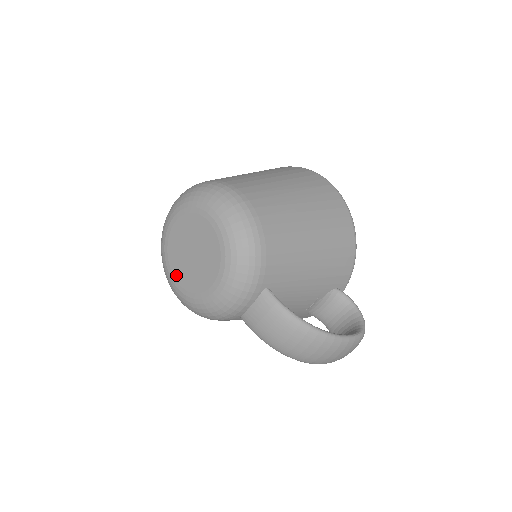
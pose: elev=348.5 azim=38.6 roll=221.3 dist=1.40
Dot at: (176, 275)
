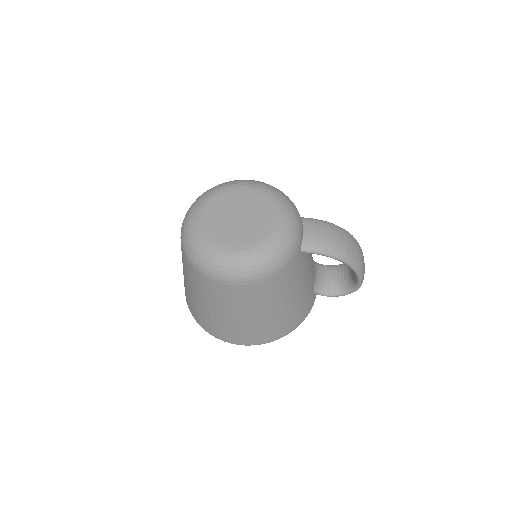
Dot at: (235, 243)
